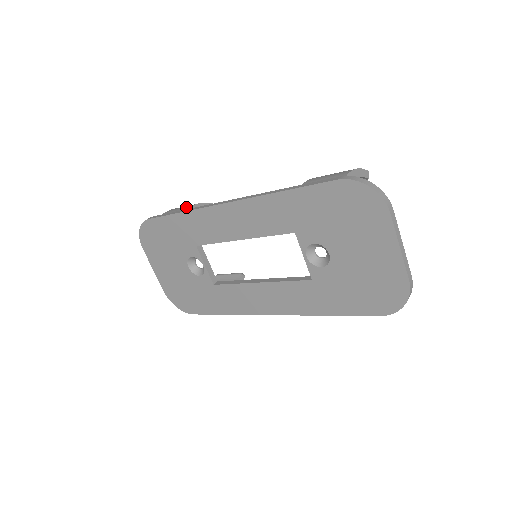
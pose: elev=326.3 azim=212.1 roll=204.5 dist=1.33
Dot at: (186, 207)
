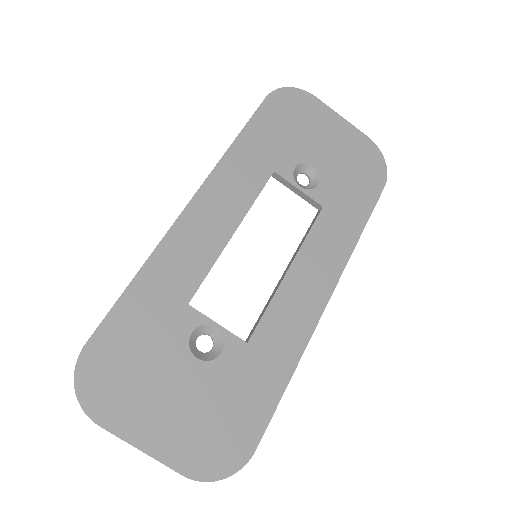
Dot at: occluded
